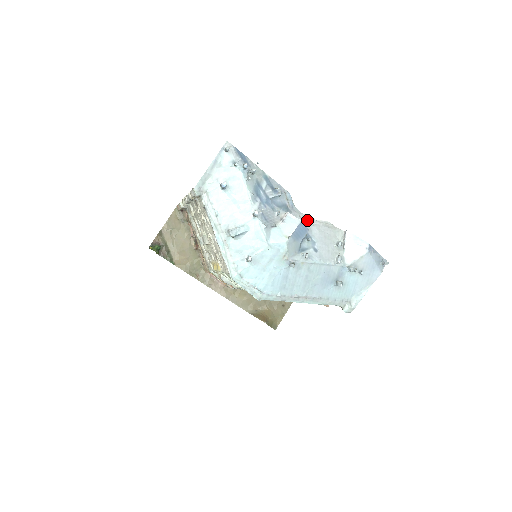
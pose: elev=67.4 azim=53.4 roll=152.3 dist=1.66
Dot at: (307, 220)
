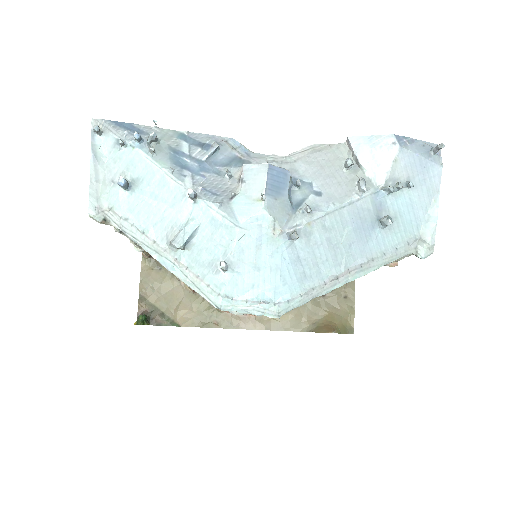
Dot at: (281, 160)
